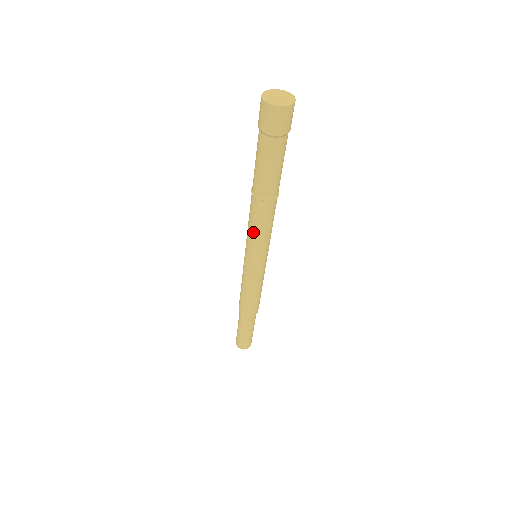
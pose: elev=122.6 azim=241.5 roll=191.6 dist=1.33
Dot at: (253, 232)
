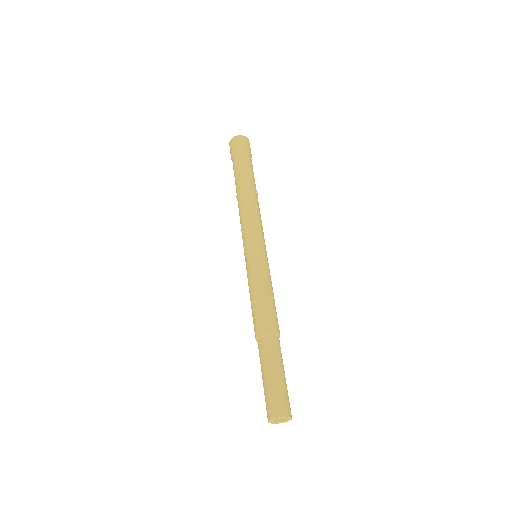
Dot at: (251, 217)
